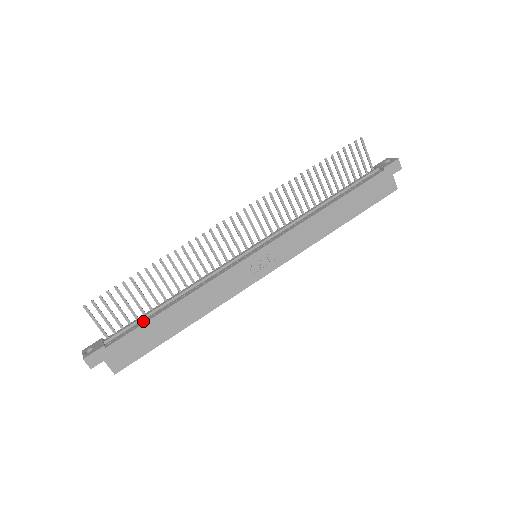
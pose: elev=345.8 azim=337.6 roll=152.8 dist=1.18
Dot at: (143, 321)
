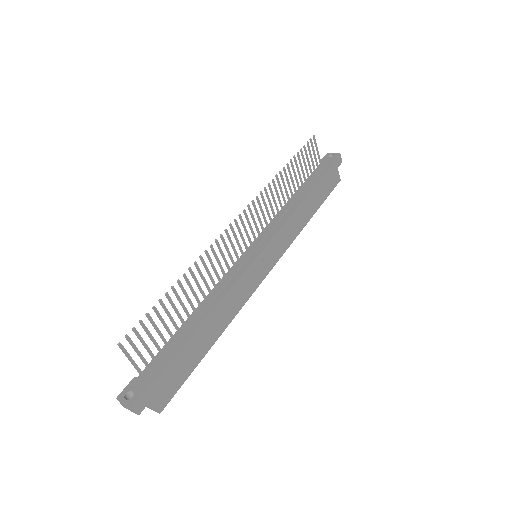
Dot at: (179, 345)
